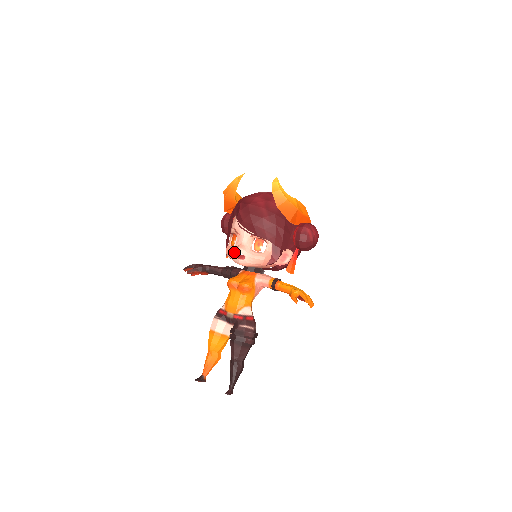
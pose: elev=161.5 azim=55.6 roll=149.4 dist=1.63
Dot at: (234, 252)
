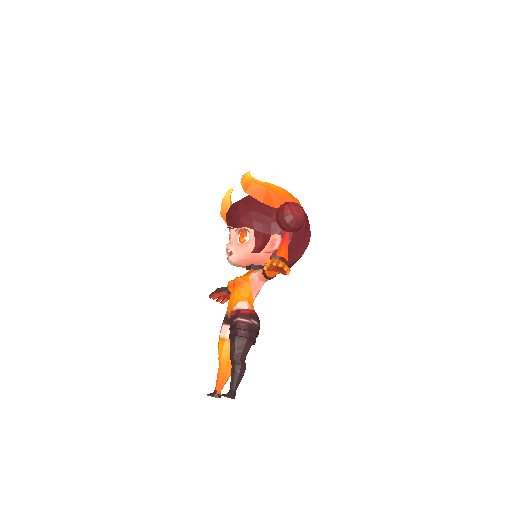
Dot at: (226, 252)
